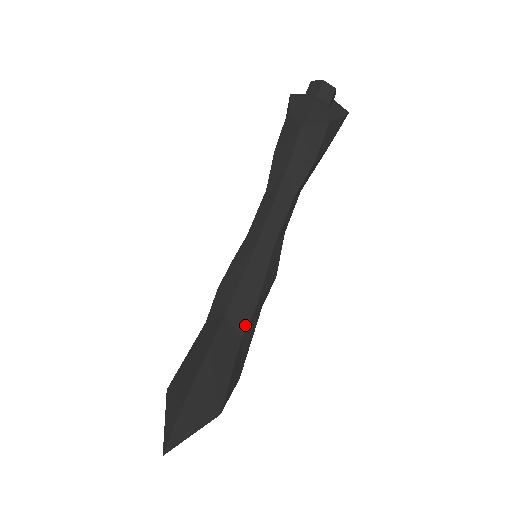
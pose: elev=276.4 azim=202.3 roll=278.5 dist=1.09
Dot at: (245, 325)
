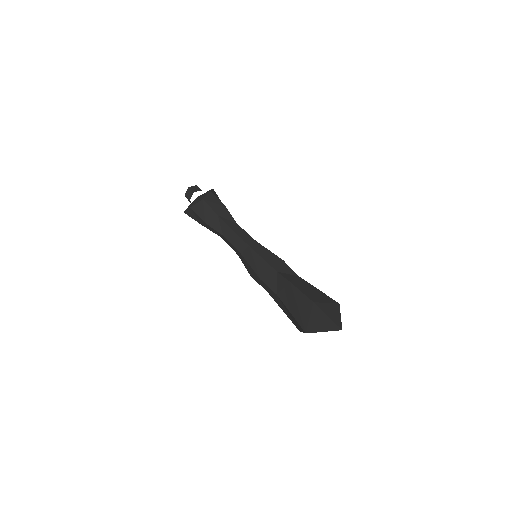
Dot at: (291, 271)
